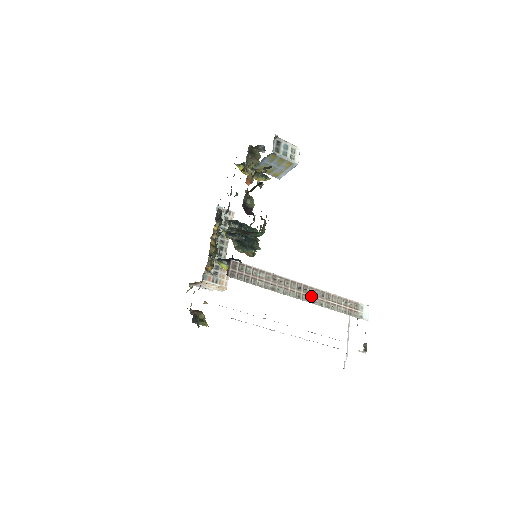
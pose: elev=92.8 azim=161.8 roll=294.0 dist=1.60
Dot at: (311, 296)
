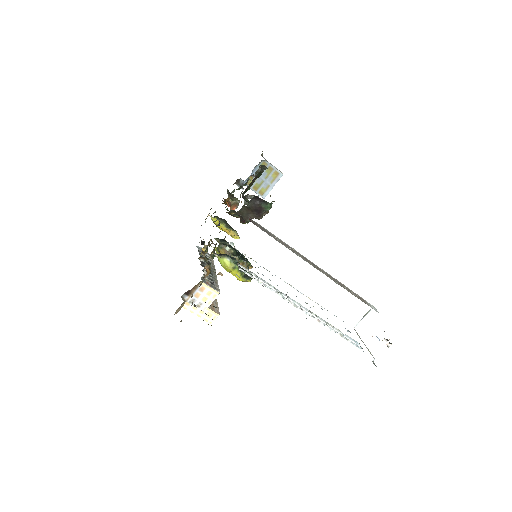
Dot at: (325, 273)
